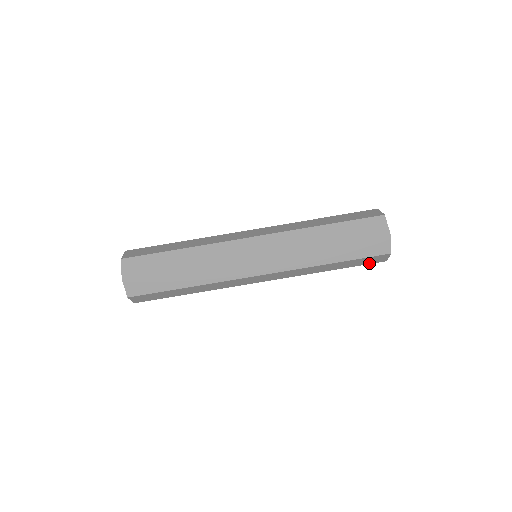
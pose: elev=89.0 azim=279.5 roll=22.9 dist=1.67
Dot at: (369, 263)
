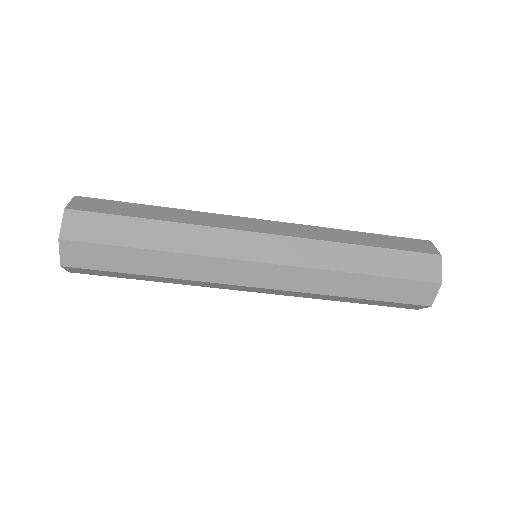
Dot at: occluded
